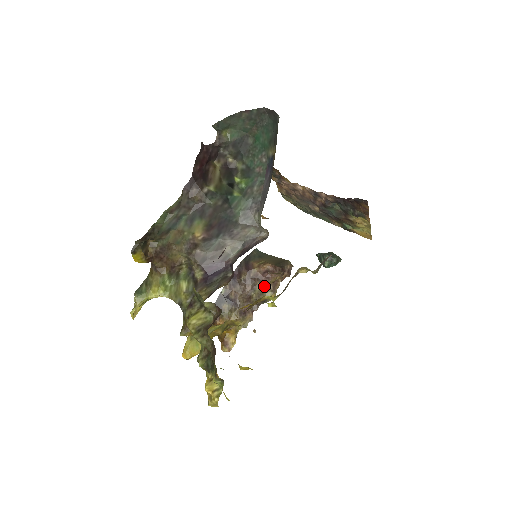
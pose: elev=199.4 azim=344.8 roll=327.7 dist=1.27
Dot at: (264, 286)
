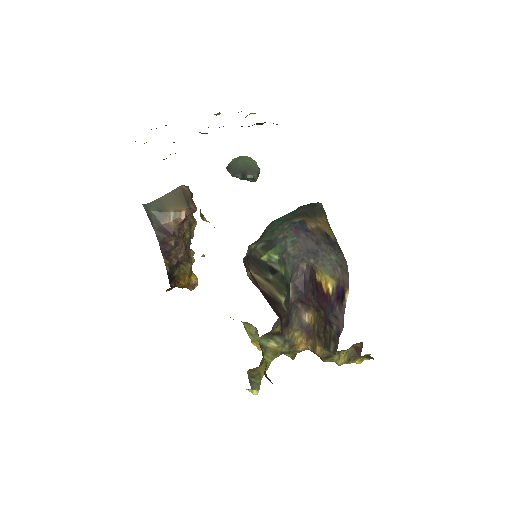
Dot at: (189, 228)
